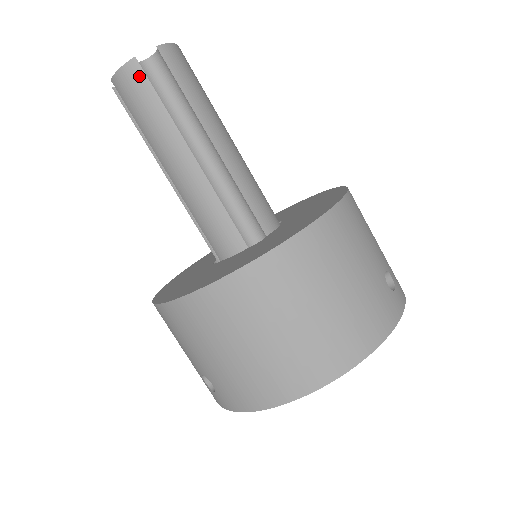
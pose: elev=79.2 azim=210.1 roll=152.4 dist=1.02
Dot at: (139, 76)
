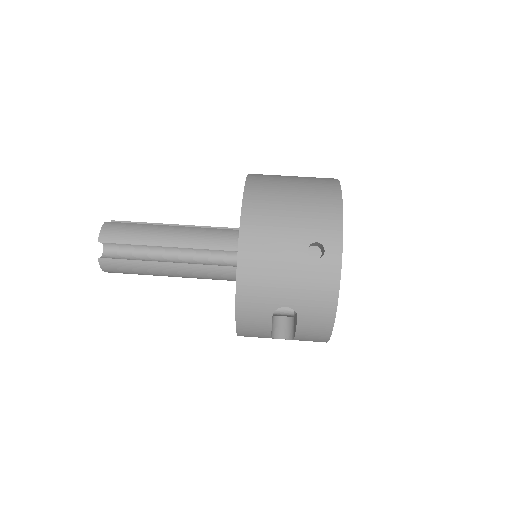
Dot at: (114, 224)
